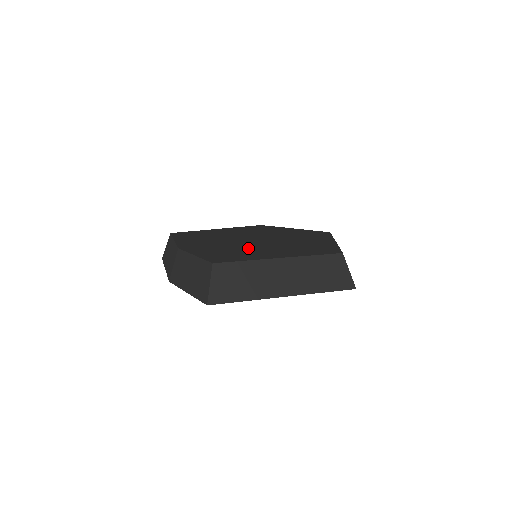
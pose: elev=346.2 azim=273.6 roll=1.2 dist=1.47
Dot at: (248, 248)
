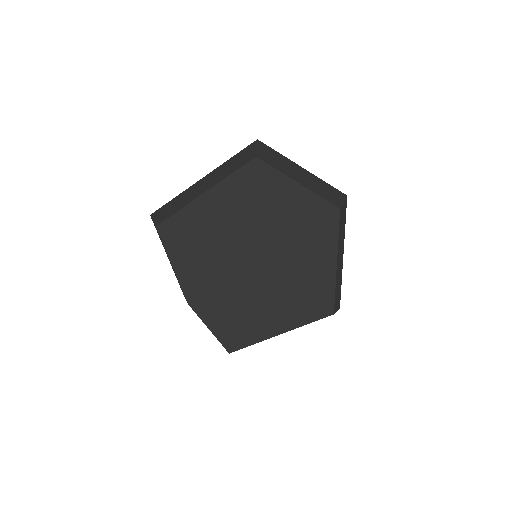
Dot at: (251, 302)
